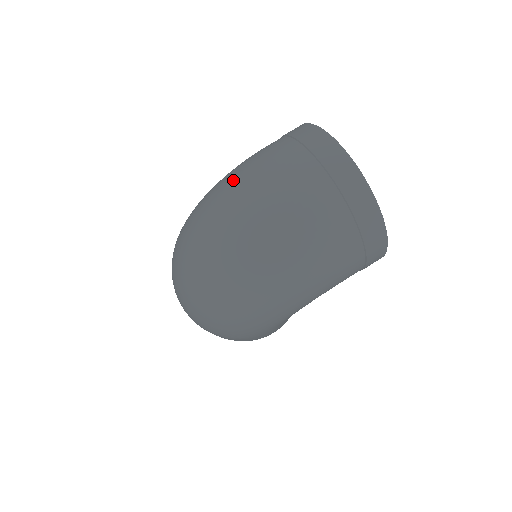
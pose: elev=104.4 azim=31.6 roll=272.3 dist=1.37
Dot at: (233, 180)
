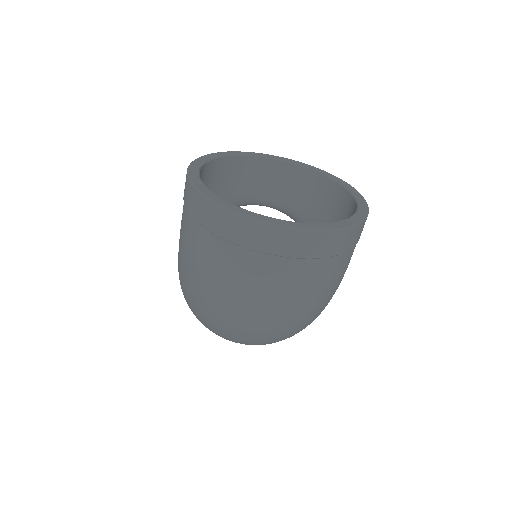
Dot at: (198, 295)
